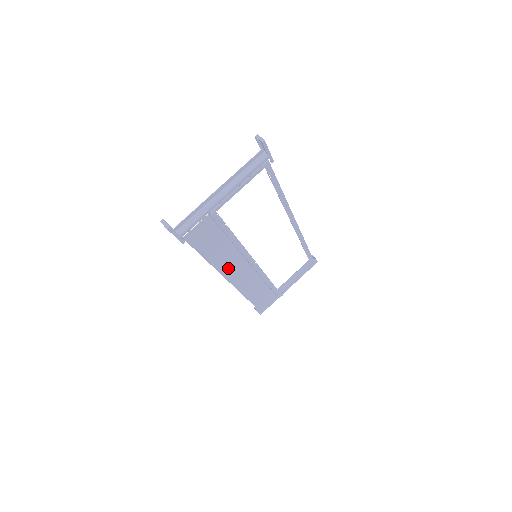
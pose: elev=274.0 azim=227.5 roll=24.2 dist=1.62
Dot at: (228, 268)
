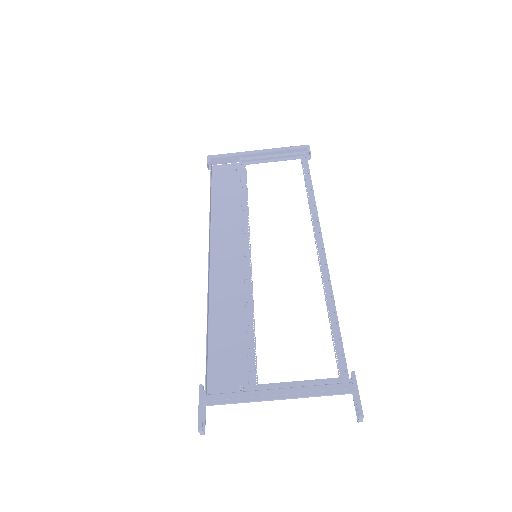
Dot at: (220, 285)
